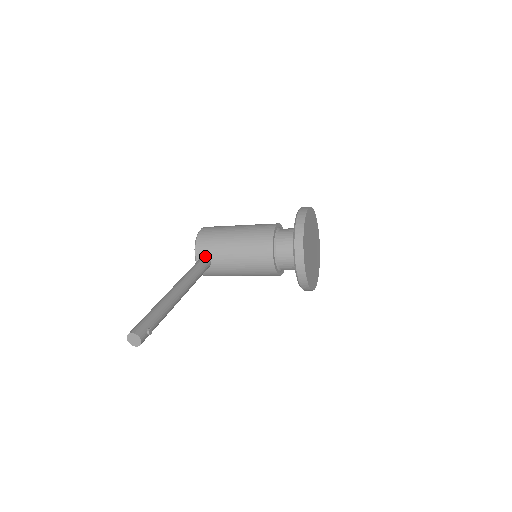
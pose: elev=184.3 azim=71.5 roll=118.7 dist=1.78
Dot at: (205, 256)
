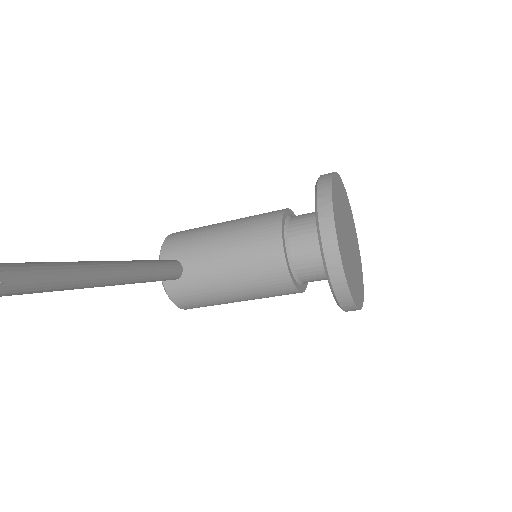
Dot at: (174, 259)
